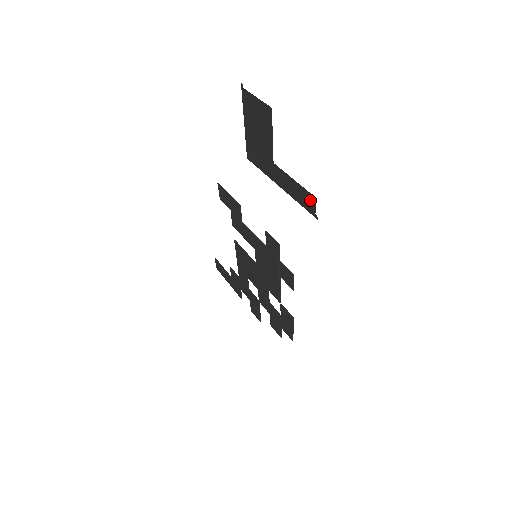
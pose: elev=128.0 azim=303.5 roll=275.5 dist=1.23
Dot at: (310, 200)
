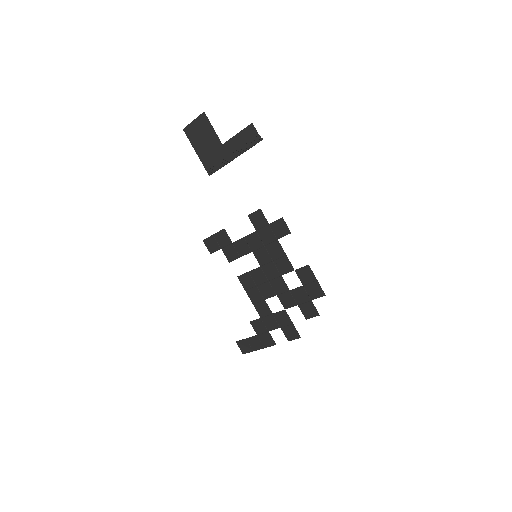
Dot at: (251, 130)
